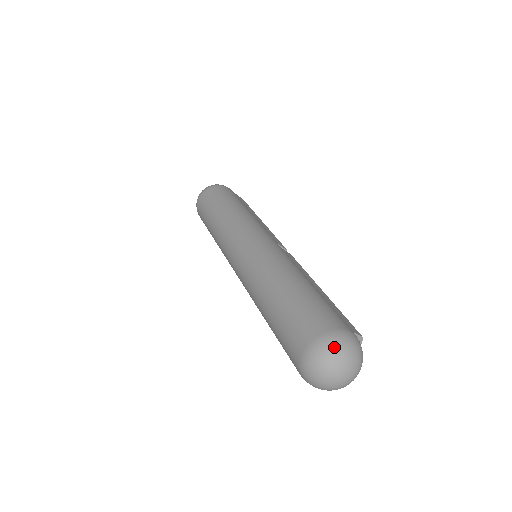
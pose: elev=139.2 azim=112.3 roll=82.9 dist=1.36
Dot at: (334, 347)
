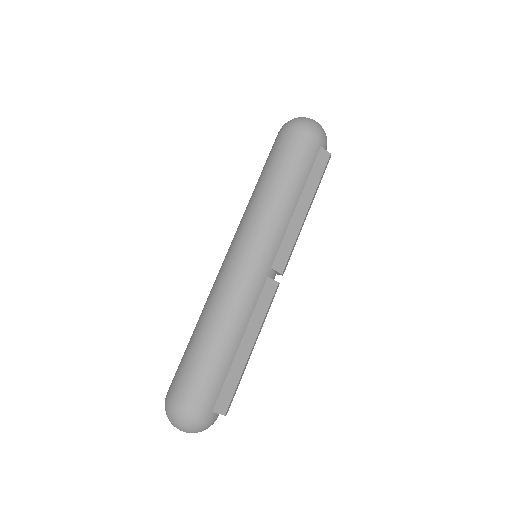
Dot at: (176, 418)
